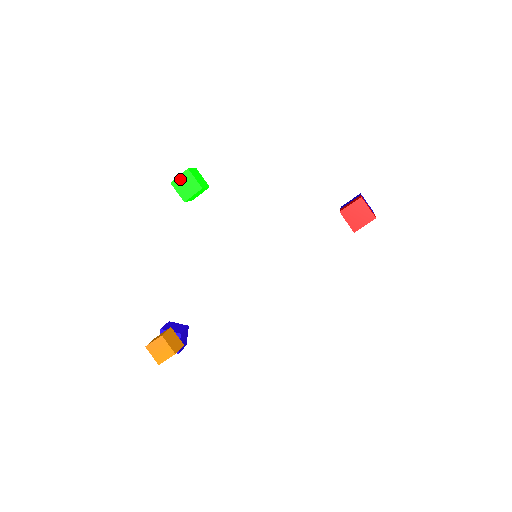
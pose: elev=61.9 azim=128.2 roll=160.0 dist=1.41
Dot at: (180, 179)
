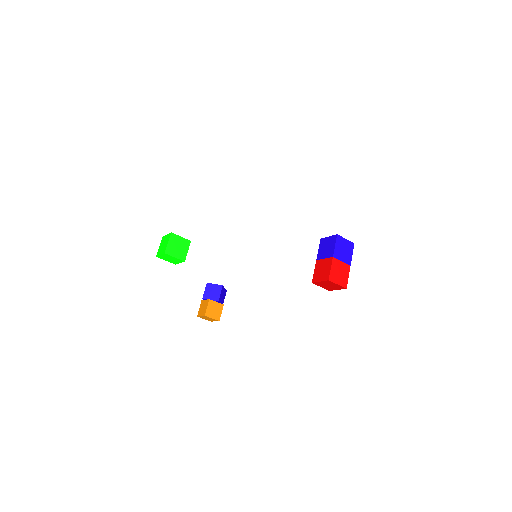
Dot at: (162, 256)
